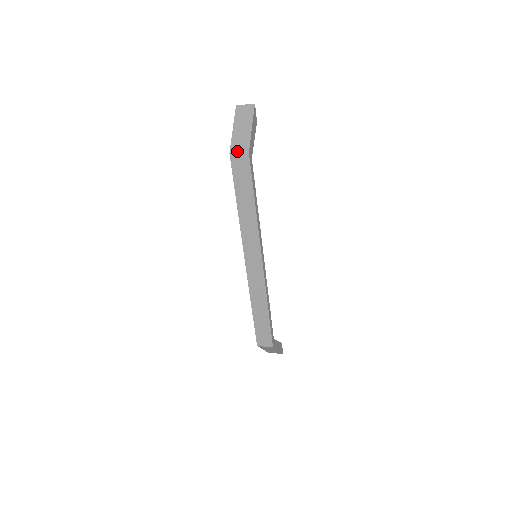
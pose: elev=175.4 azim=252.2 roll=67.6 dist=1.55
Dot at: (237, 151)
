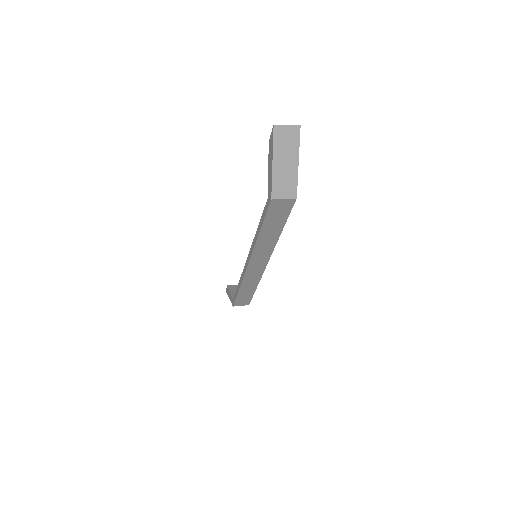
Dot at: (281, 196)
